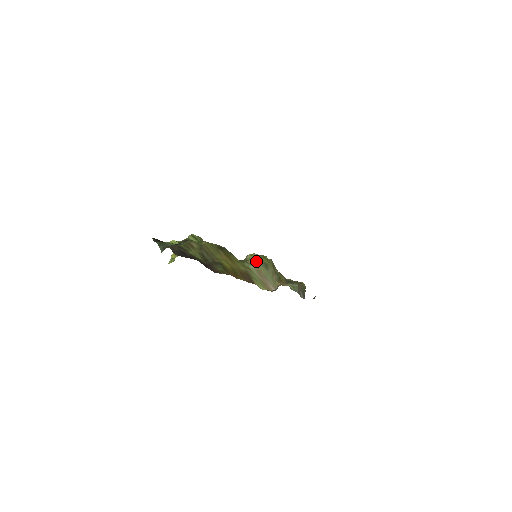
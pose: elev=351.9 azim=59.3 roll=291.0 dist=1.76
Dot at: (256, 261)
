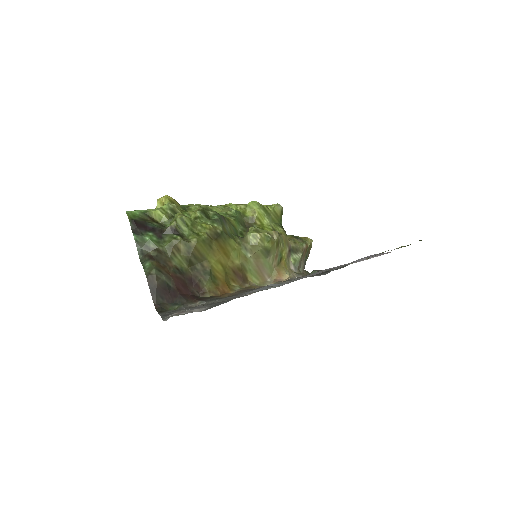
Dot at: (257, 248)
